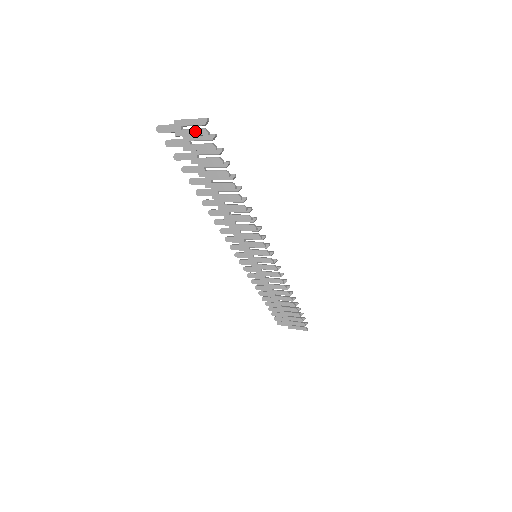
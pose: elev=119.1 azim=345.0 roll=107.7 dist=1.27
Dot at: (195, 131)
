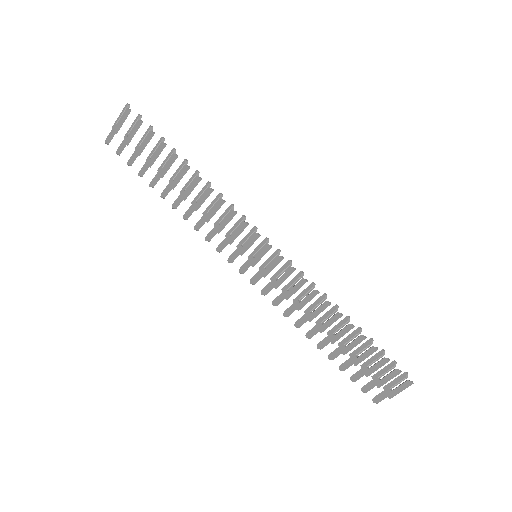
Dot at: (122, 117)
